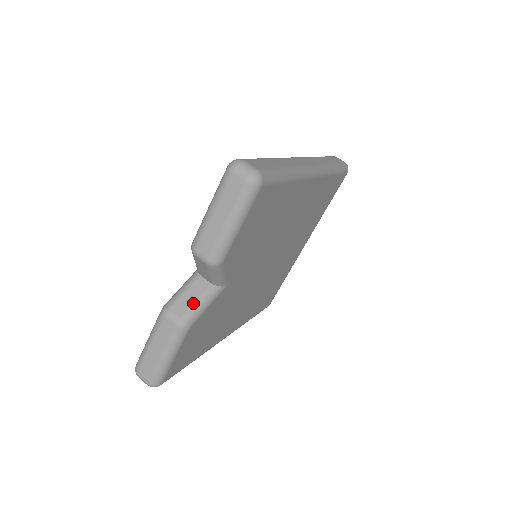
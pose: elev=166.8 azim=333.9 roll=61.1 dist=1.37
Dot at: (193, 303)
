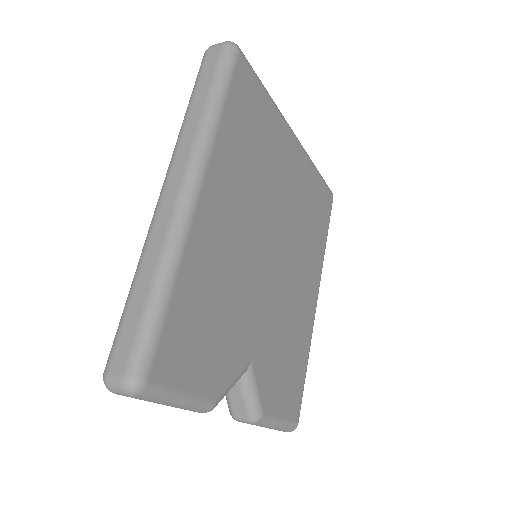
Dot at: (243, 402)
